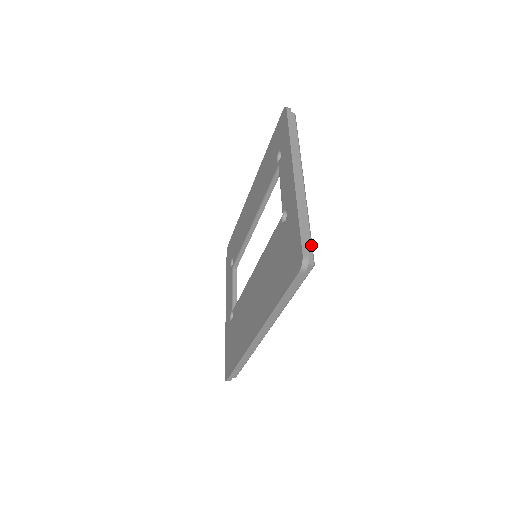
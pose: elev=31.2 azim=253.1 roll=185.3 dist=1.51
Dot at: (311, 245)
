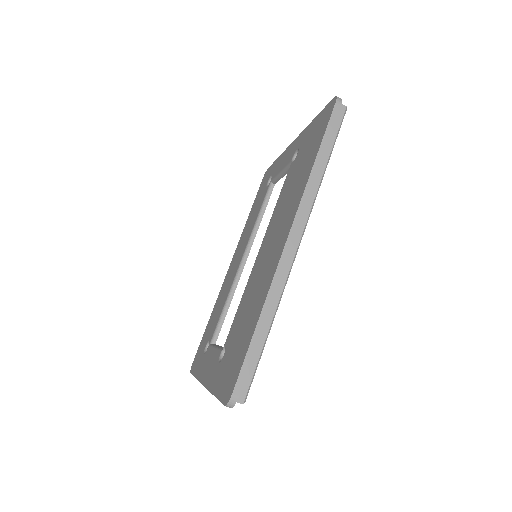
Dot at: occluded
